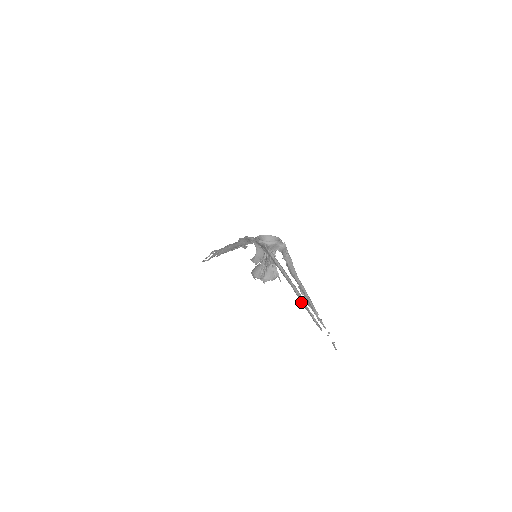
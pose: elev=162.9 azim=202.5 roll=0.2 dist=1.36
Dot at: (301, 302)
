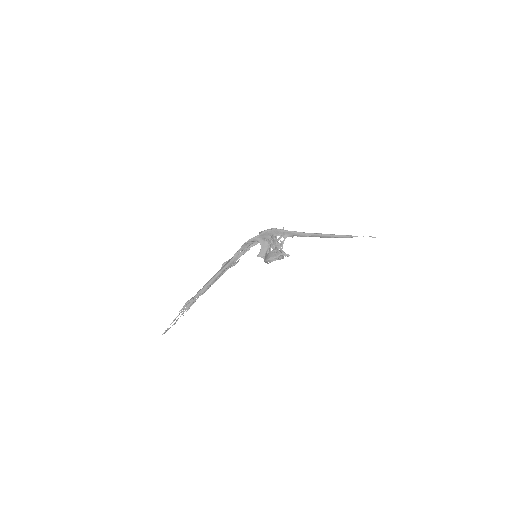
Dot at: (330, 236)
